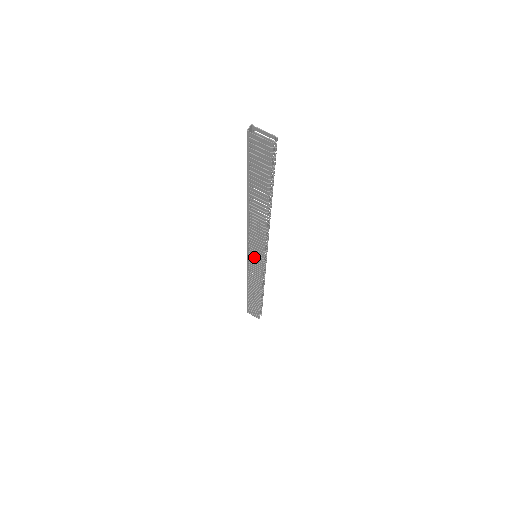
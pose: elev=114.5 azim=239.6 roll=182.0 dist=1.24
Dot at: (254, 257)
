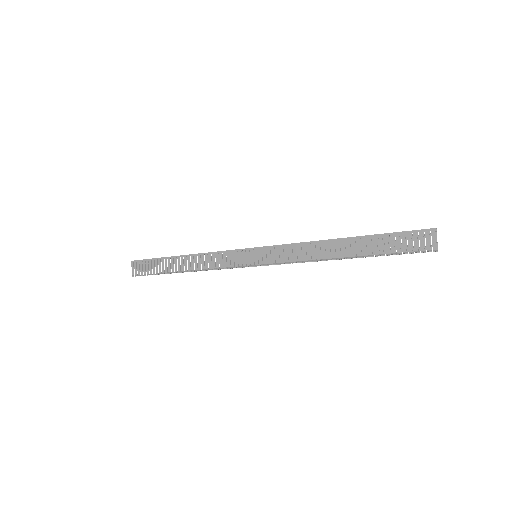
Dot at: (256, 255)
